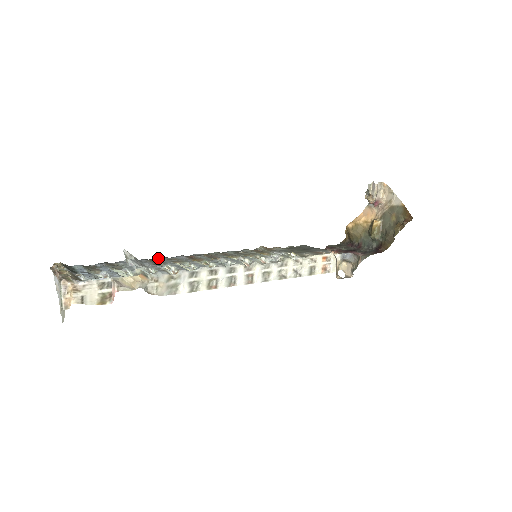
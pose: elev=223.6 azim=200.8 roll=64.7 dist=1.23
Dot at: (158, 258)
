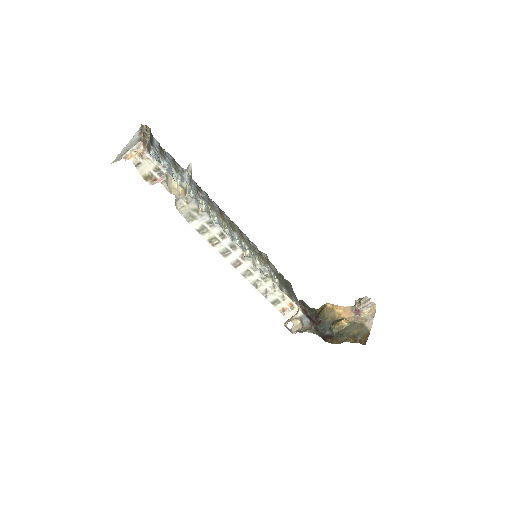
Dot at: occluded
